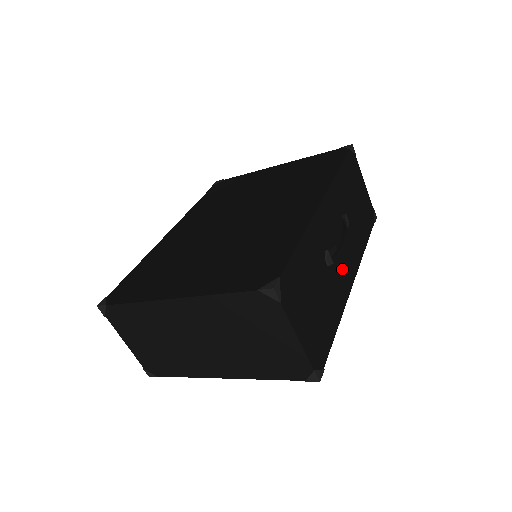
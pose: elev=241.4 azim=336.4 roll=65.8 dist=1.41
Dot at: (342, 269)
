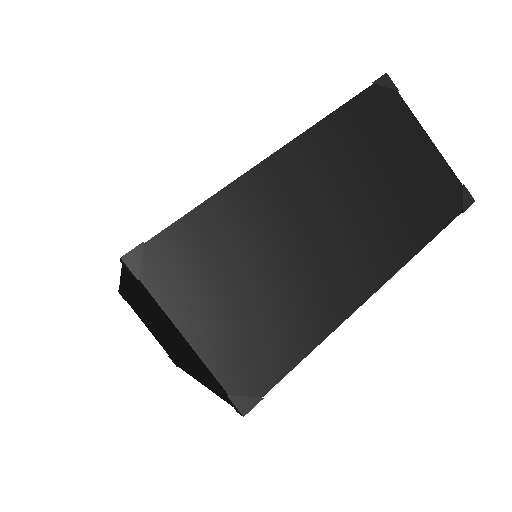
Dot at: occluded
